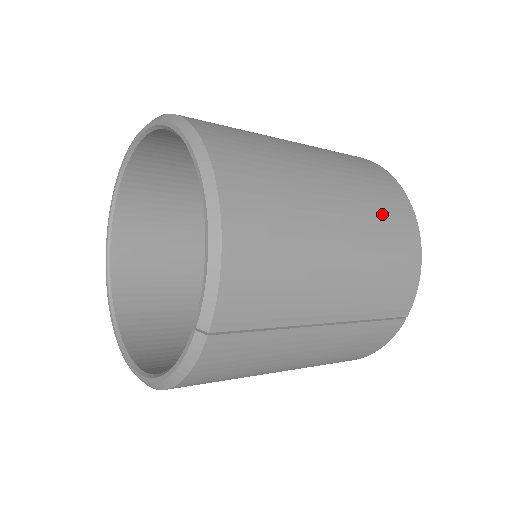
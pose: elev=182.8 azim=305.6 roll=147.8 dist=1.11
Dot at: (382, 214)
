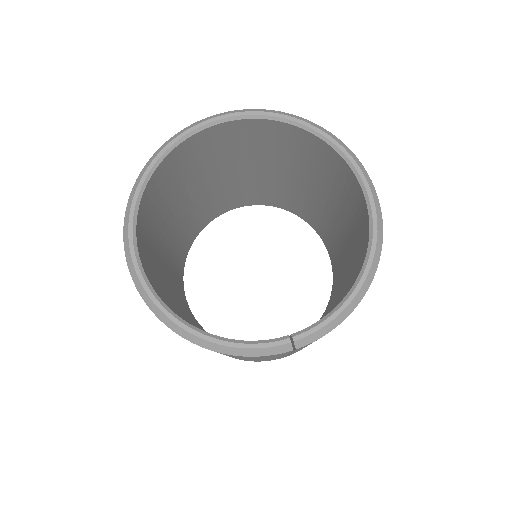
Dot at: occluded
